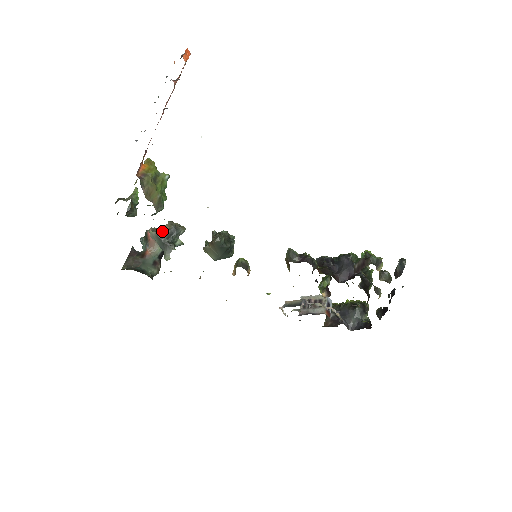
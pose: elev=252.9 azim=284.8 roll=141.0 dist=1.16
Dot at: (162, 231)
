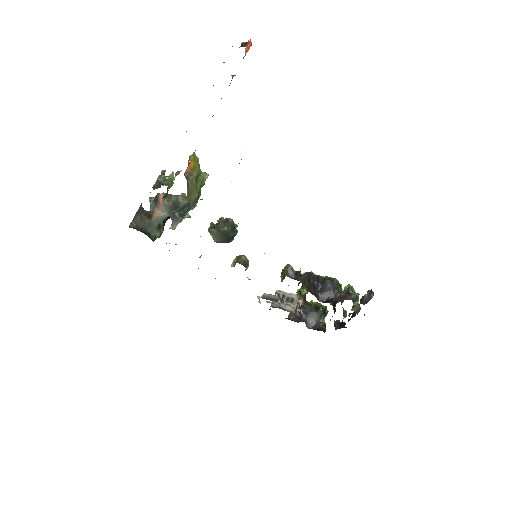
Dot at: (176, 203)
